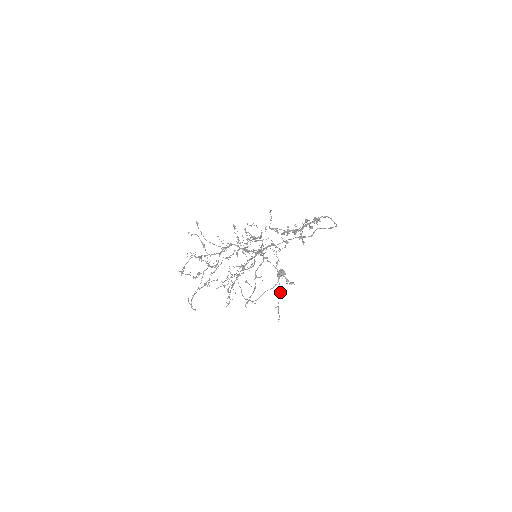
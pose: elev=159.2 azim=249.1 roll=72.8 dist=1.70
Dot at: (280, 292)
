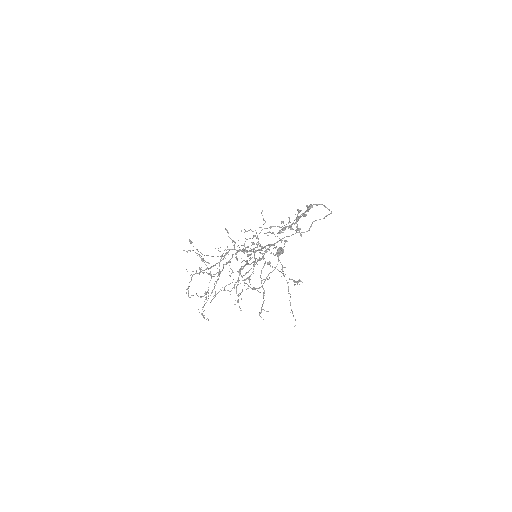
Dot at: occluded
